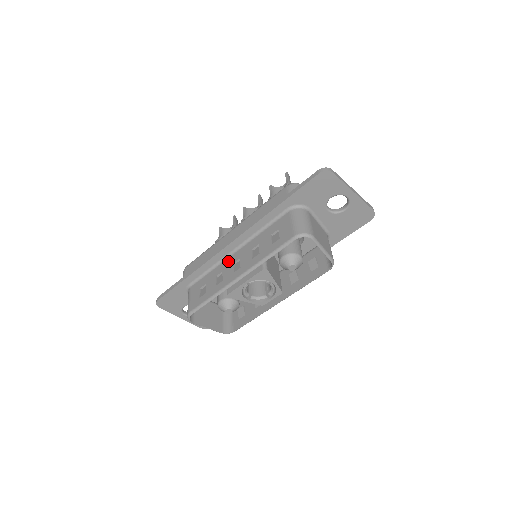
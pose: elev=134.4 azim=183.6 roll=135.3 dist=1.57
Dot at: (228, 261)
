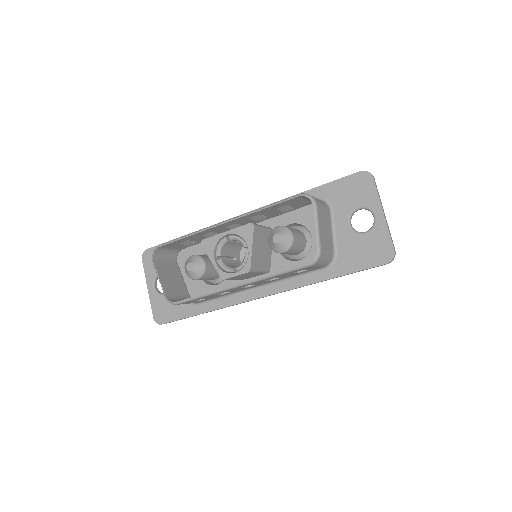
Dot at: occluded
